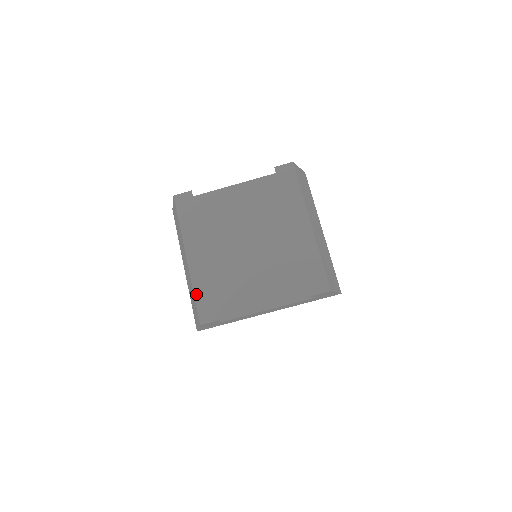
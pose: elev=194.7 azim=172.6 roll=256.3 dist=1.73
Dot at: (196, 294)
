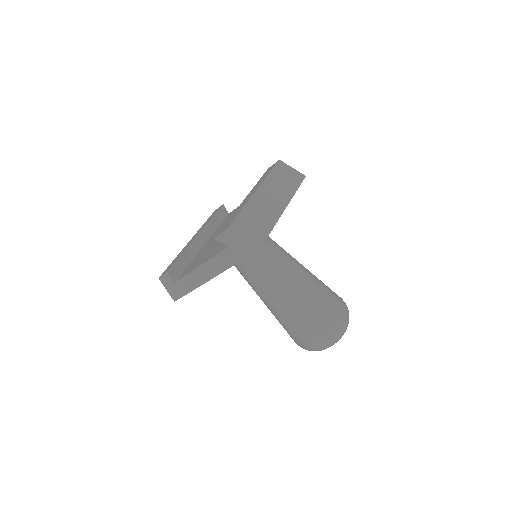
Dot at: (174, 260)
